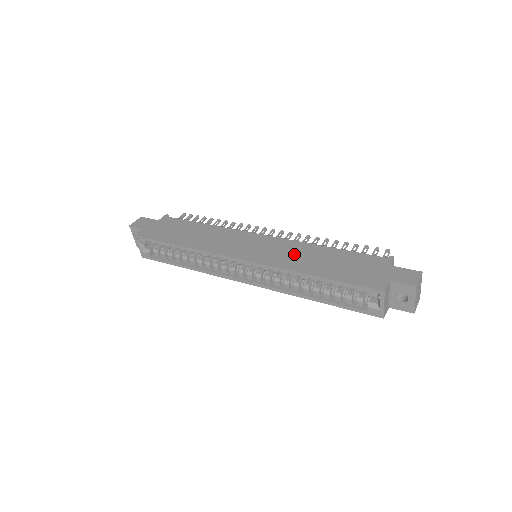
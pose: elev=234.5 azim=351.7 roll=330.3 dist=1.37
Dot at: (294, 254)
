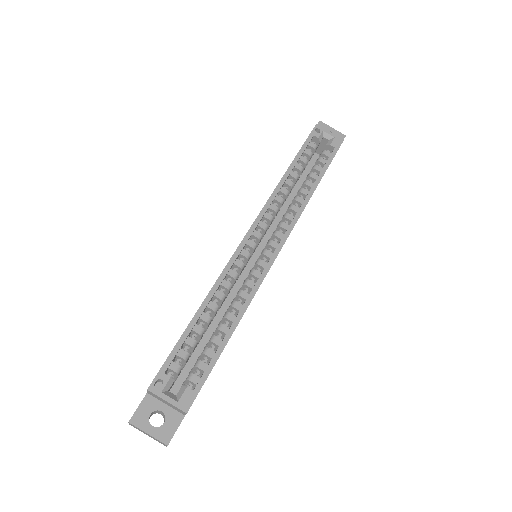
Dot at: occluded
